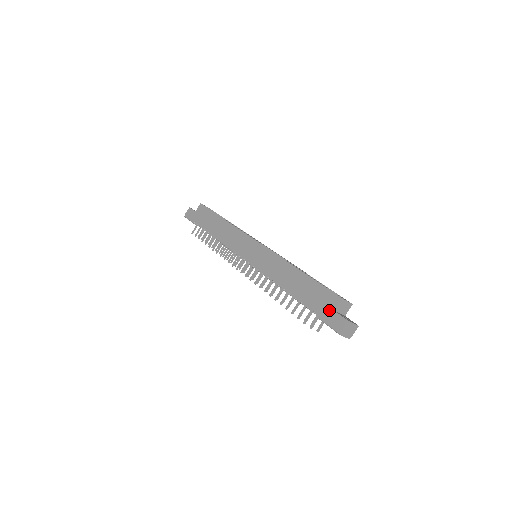
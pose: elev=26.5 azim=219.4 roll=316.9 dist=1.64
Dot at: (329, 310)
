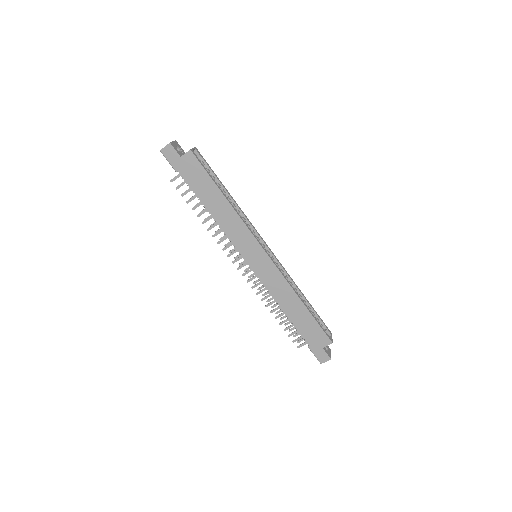
Dot at: (319, 346)
